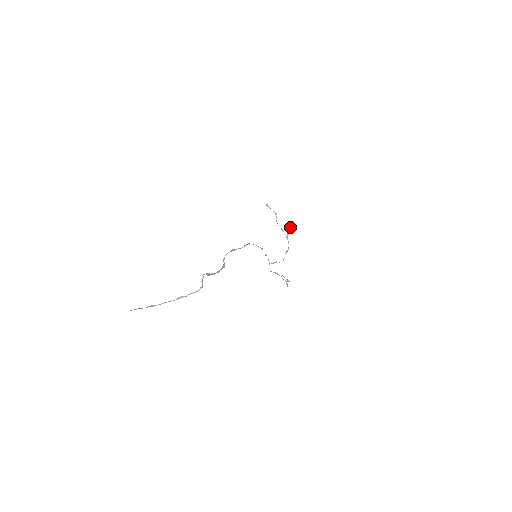
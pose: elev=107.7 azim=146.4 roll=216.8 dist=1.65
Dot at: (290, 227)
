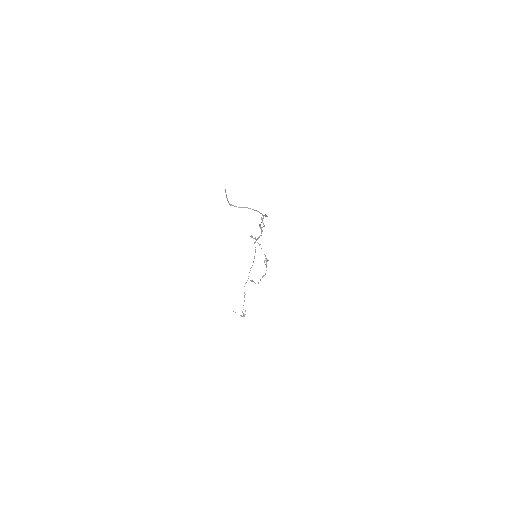
Dot at: (267, 260)
